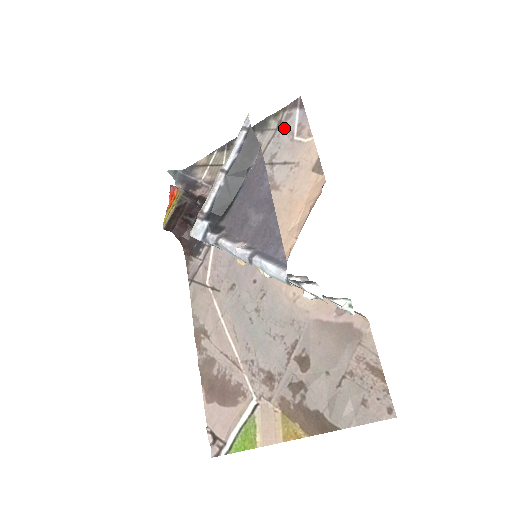
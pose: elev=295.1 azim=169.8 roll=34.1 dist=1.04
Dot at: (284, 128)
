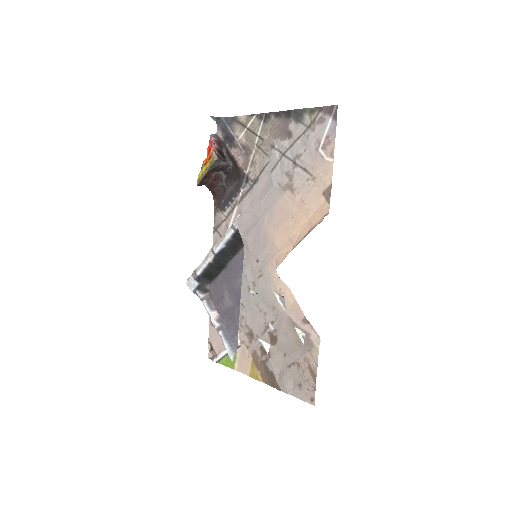
Dot at: (314, 131)
